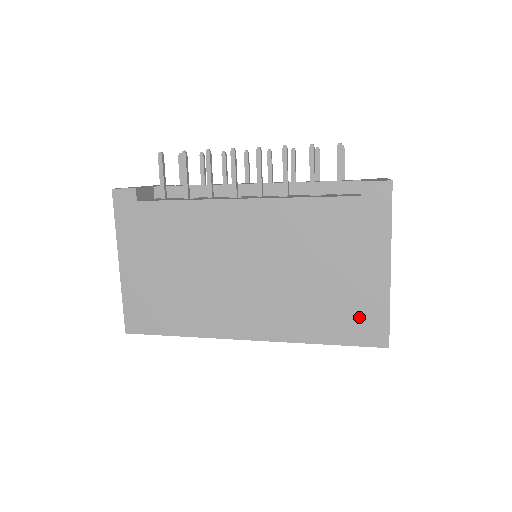
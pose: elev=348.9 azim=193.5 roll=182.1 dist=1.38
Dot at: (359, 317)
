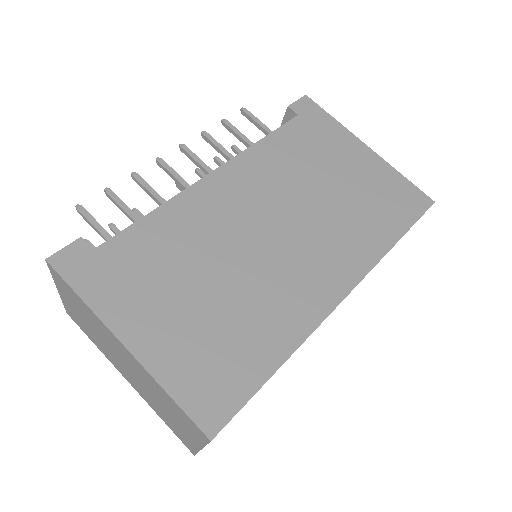
Dot at: (393, 196)
